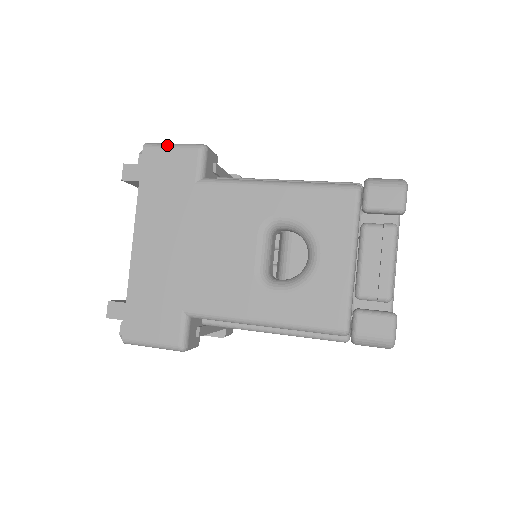
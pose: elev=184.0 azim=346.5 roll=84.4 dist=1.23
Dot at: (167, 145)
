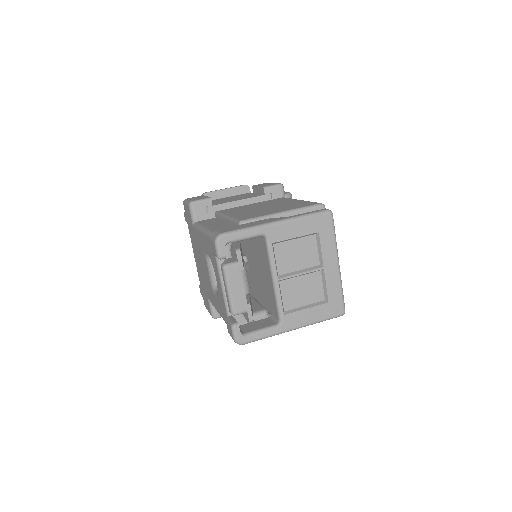
Dot at: (185, 202)
